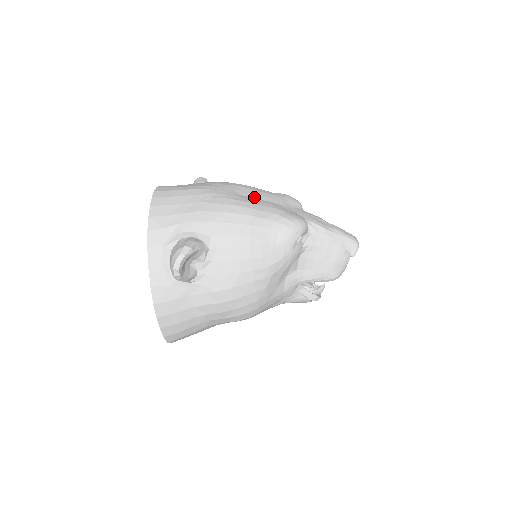
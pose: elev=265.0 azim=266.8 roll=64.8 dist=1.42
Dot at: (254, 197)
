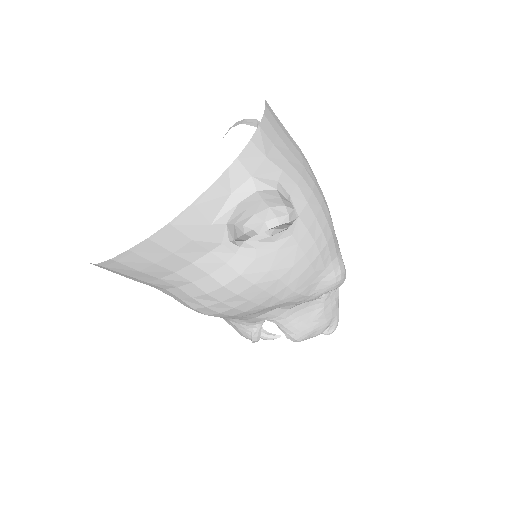
Dot at: occluded
